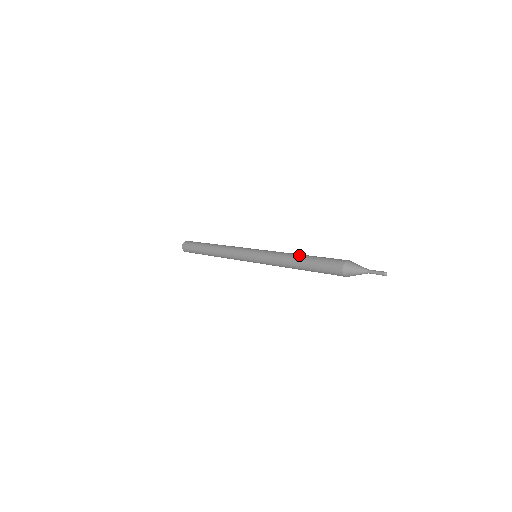
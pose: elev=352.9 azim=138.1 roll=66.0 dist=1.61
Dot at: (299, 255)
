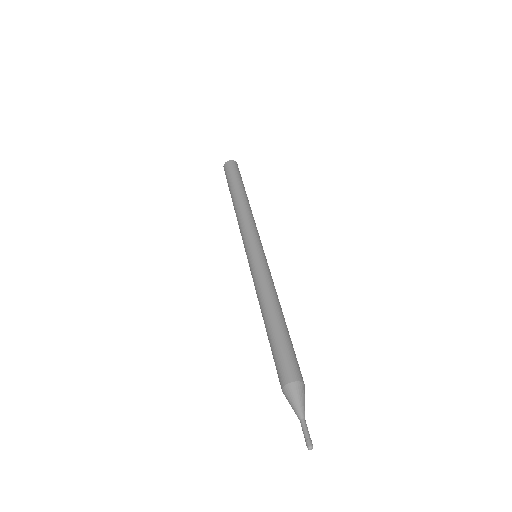
Dot at: (268, 314)
